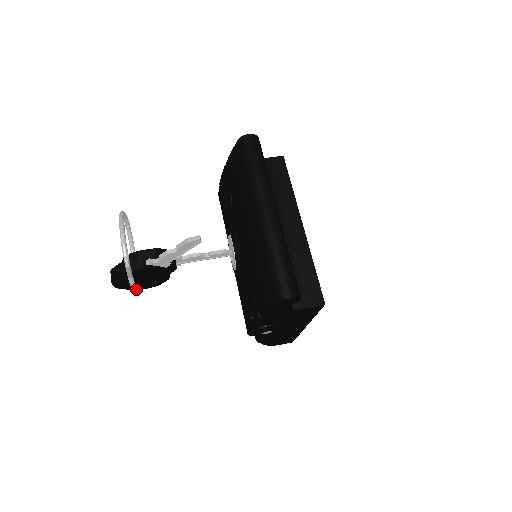
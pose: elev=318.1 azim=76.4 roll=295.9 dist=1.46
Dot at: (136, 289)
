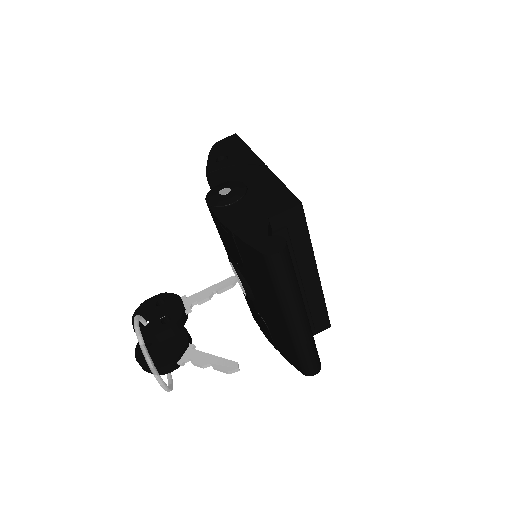
Dot at: occluded
